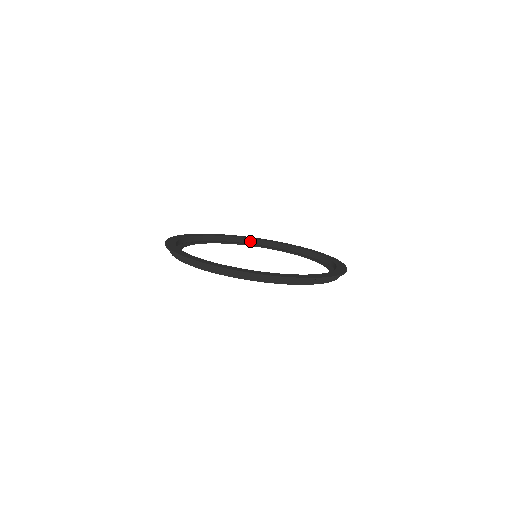
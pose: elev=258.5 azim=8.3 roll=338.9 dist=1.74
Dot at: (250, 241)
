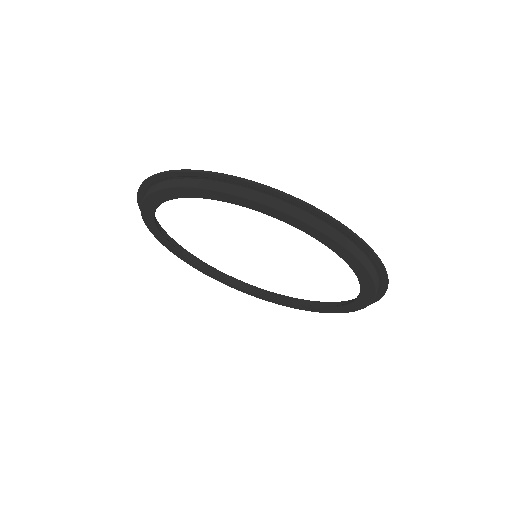
Dot at: (172, 243)
